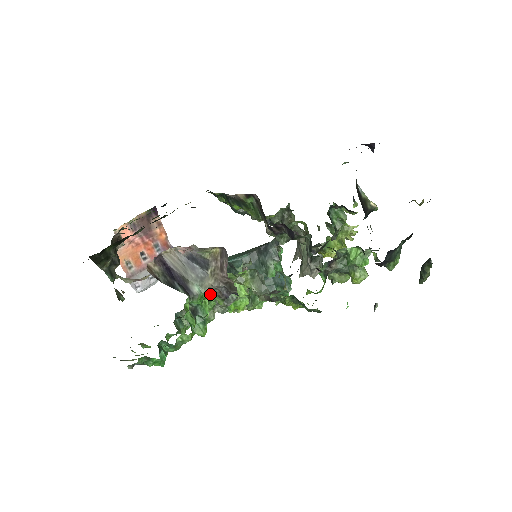
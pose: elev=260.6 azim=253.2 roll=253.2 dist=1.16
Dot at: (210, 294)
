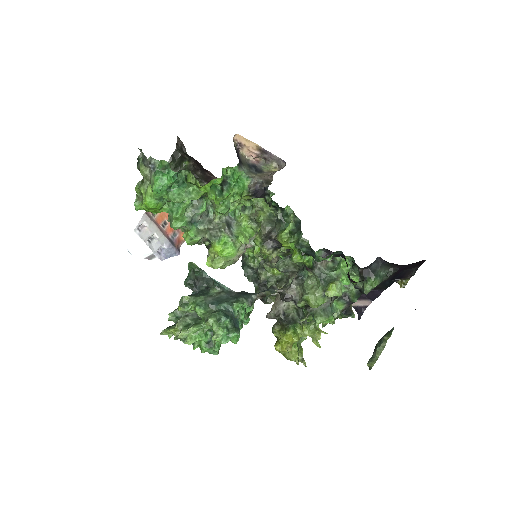
Dot at: (244, 185)
